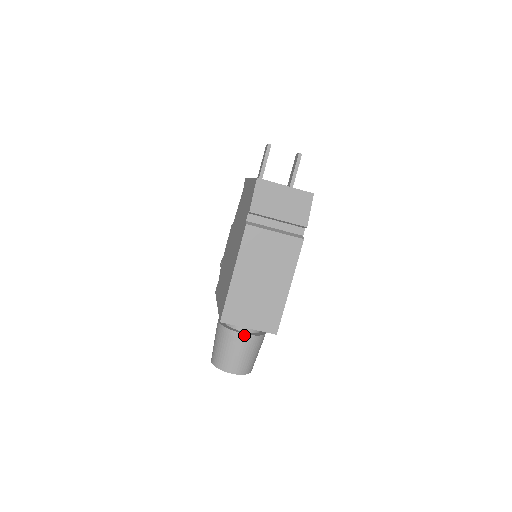
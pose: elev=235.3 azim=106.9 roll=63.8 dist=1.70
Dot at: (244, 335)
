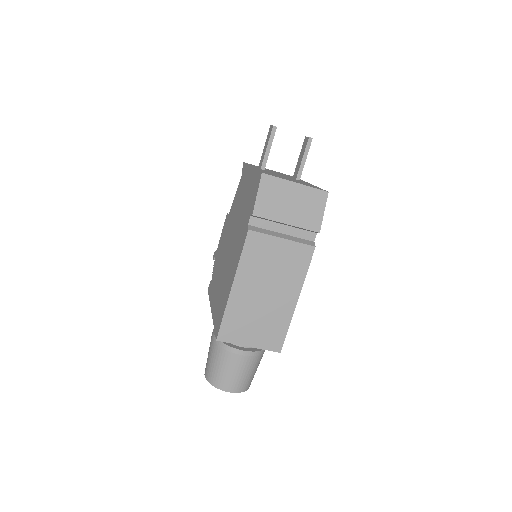
Dot at: (243, 352)
